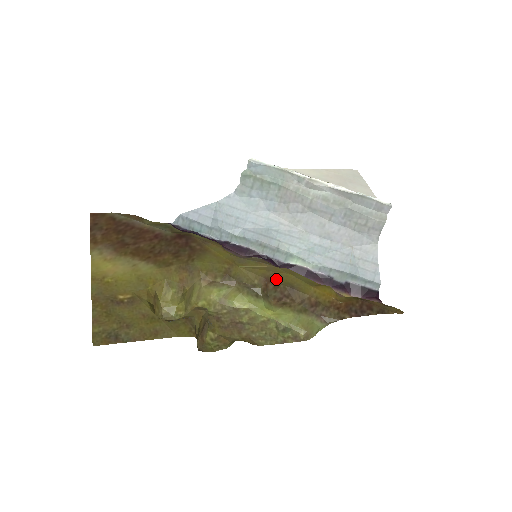
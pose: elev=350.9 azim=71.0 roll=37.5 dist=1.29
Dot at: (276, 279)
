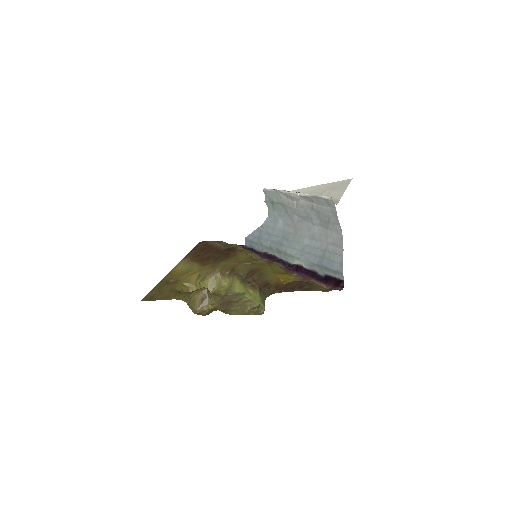
Dot at: (257, 270)
